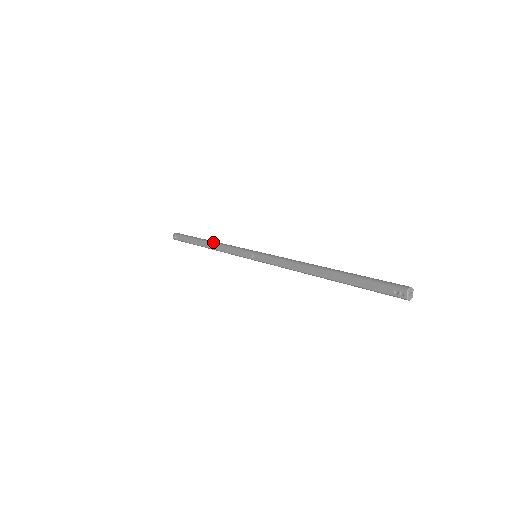
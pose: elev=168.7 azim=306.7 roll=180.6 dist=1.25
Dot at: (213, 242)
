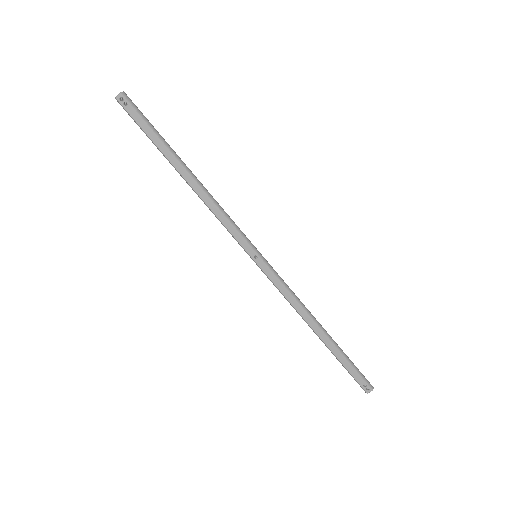
Dot at: (202, 186)
